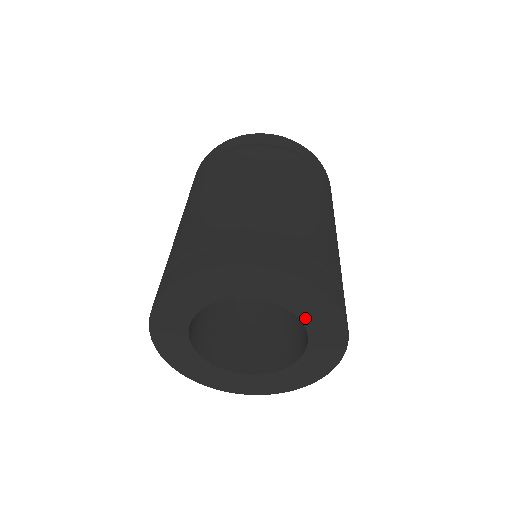
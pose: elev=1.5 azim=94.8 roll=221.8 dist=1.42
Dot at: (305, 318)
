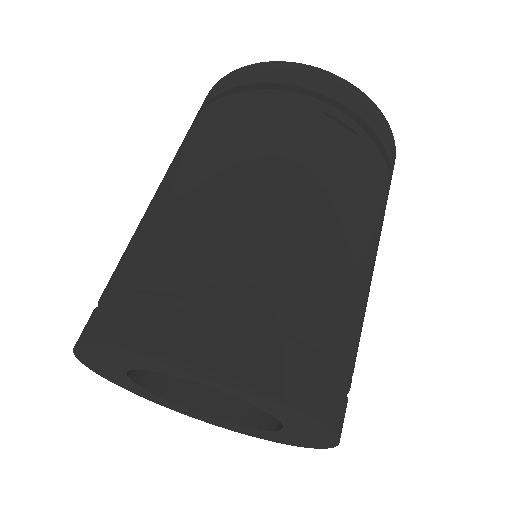
Dot at: (239, 396)
